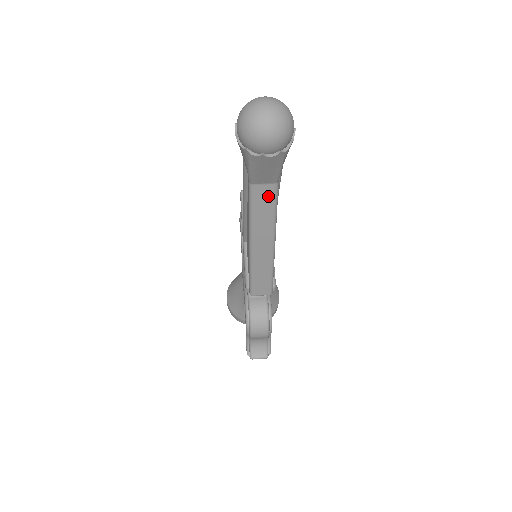
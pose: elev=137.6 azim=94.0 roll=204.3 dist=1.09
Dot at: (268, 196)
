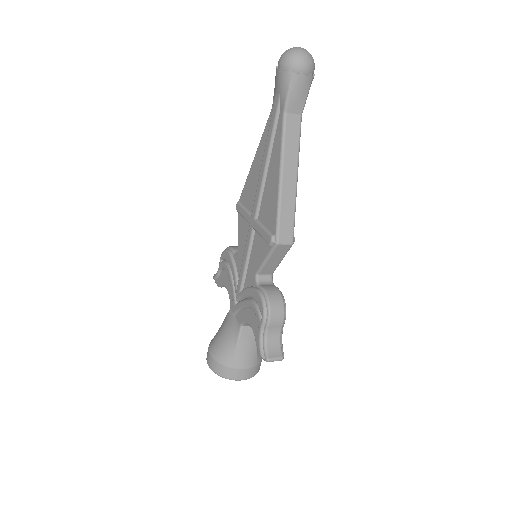
Dot at: (296, 126)
